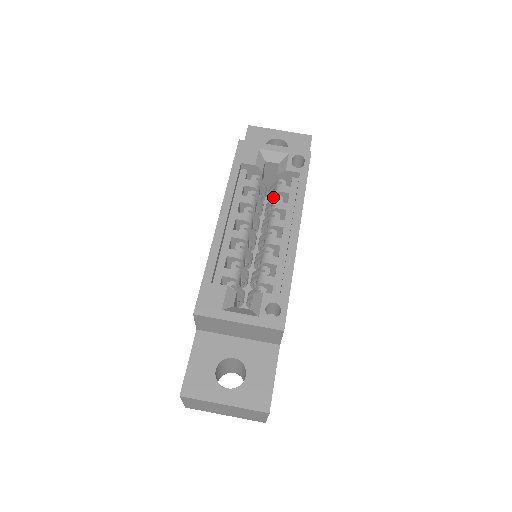
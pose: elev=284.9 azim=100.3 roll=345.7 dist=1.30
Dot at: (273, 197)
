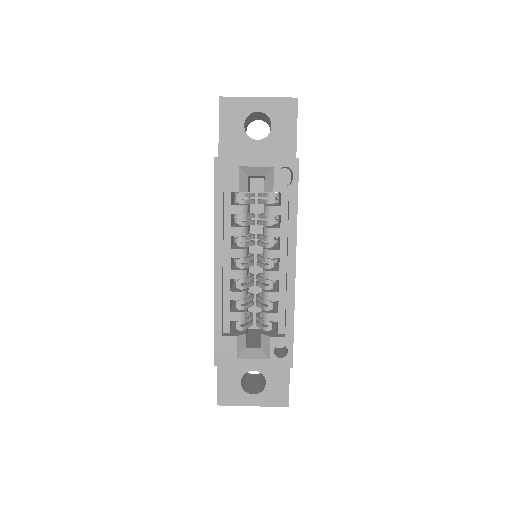
Dot at: (264, 215)
